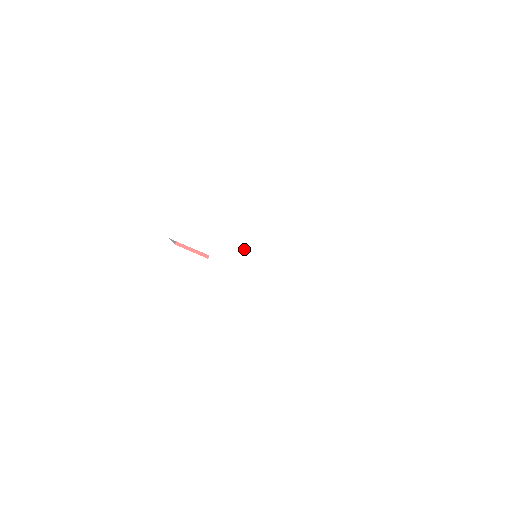
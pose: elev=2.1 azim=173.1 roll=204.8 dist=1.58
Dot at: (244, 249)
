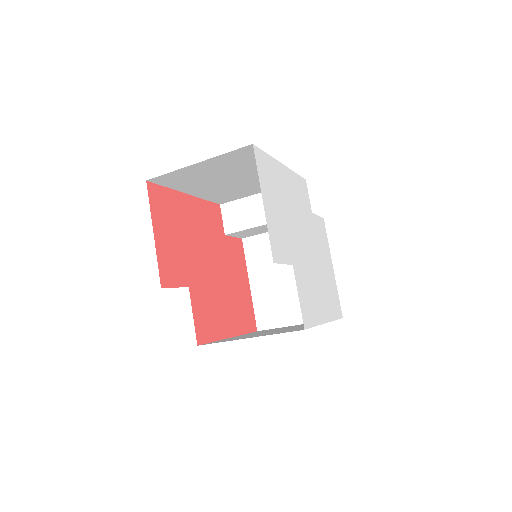
Dot at: (300, 246)
